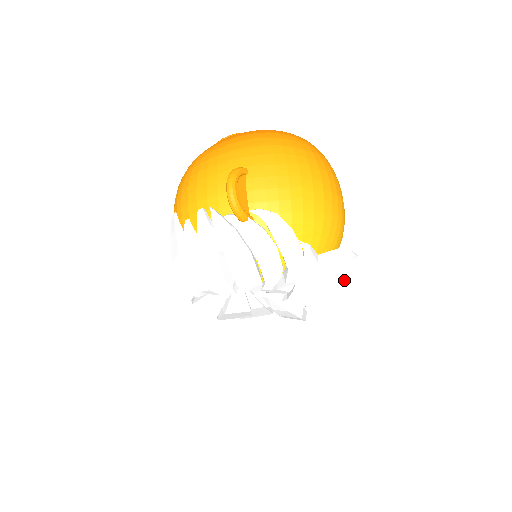
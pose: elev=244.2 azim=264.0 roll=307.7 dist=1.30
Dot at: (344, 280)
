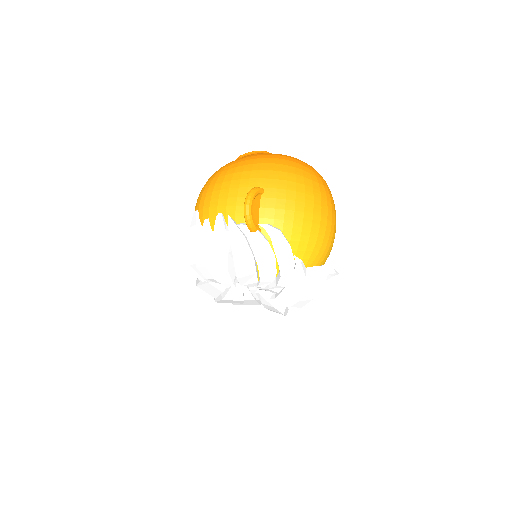
Dot at: (323, 291)
